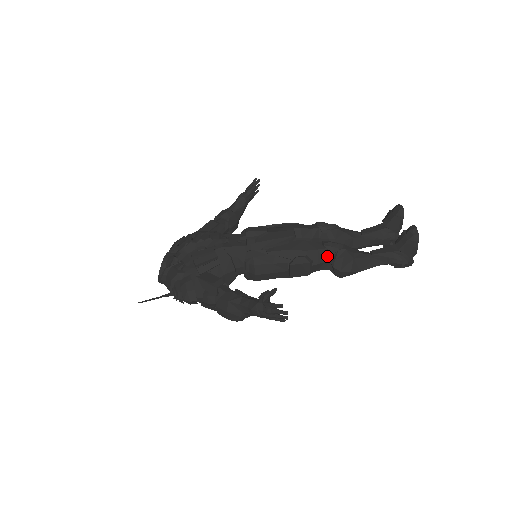
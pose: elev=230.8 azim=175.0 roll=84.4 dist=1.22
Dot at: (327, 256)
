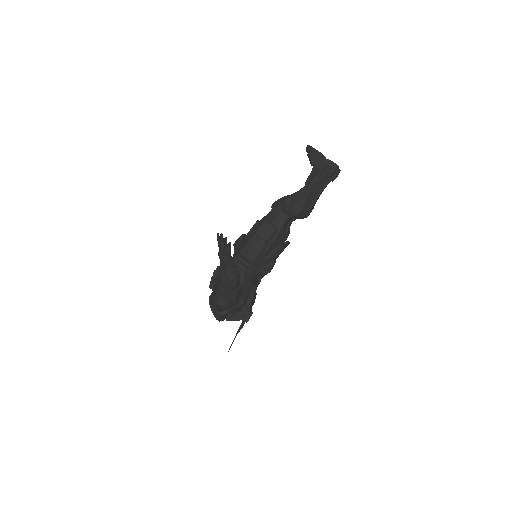
Dot at: (277, 210)
